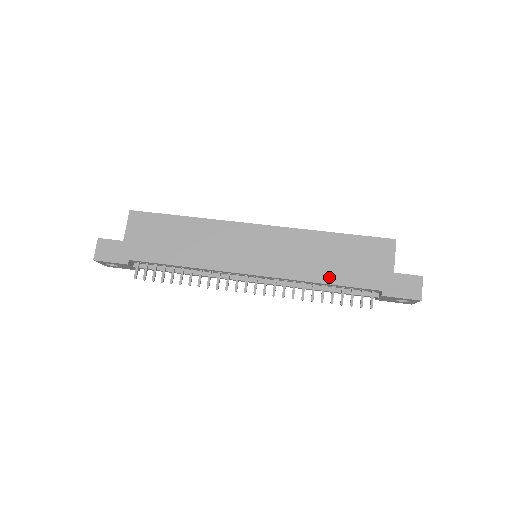
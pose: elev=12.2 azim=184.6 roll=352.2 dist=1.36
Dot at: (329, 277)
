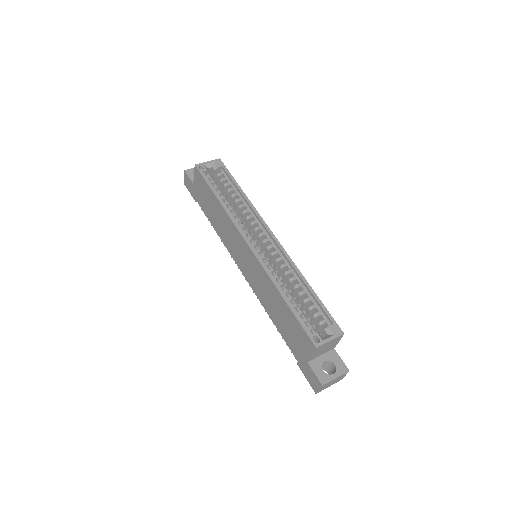
Dot at: (274, 320)
